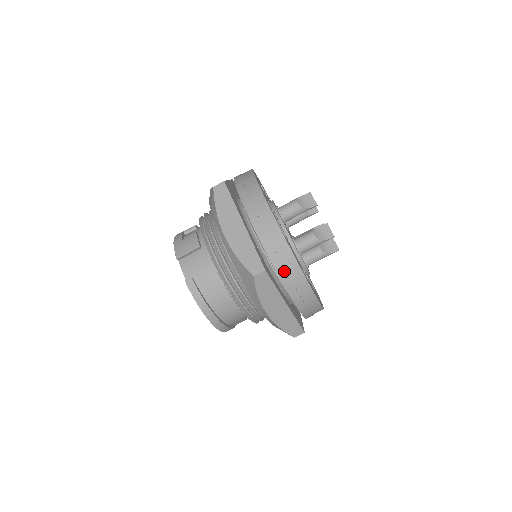
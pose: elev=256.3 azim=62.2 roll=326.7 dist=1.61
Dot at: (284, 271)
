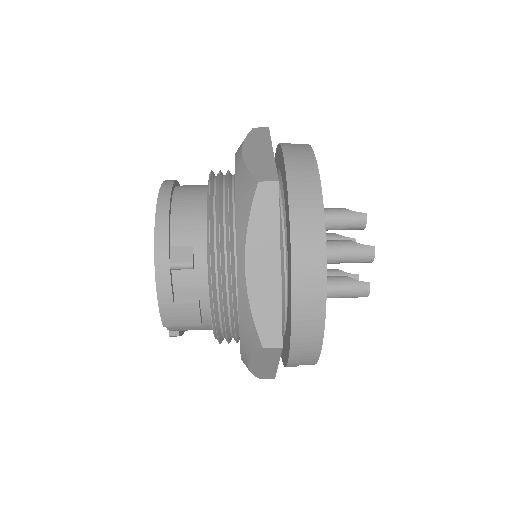
Dot at: occluded
